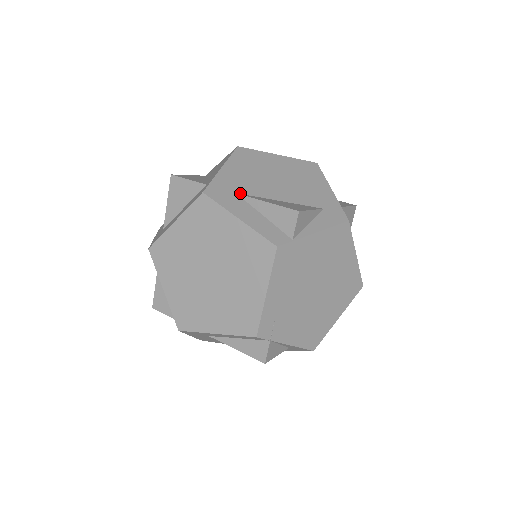
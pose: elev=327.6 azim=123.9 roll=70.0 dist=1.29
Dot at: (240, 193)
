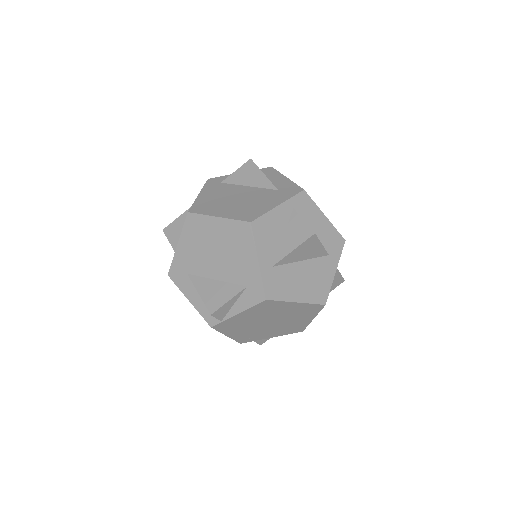
Dot at: (189, 273)
